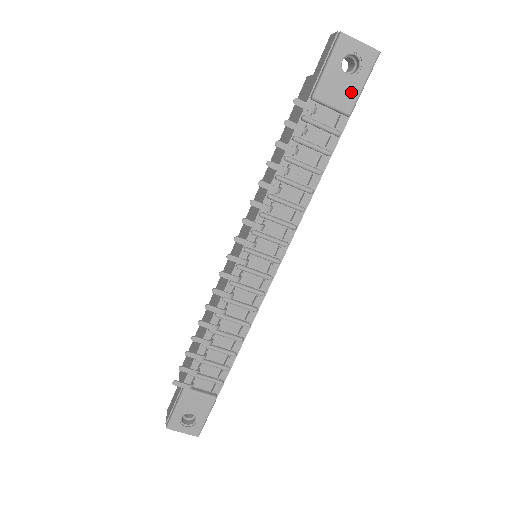
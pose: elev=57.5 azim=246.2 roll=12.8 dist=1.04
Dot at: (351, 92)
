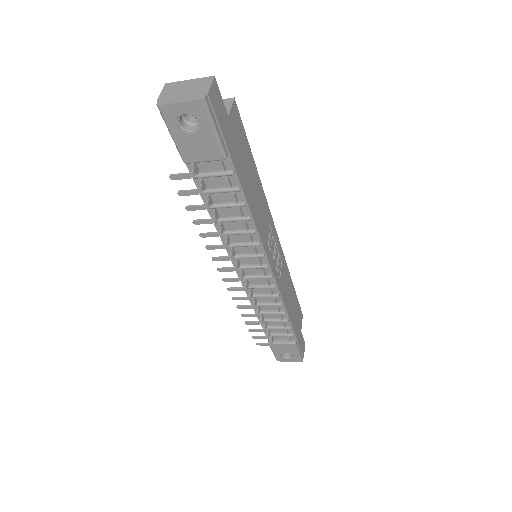
Dot at: (209, 143)
